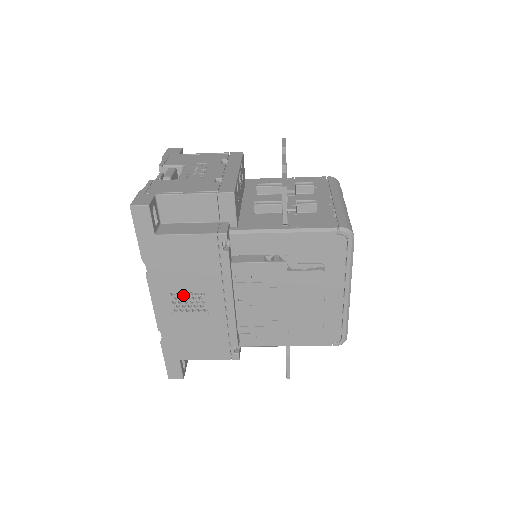
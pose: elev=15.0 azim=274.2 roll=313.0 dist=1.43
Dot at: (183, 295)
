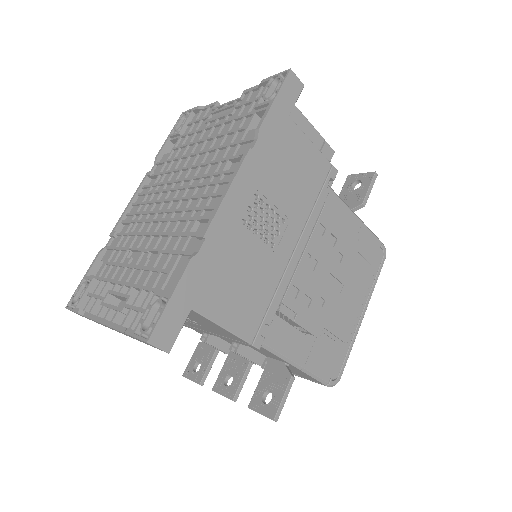
Dot at: (264, 207)
